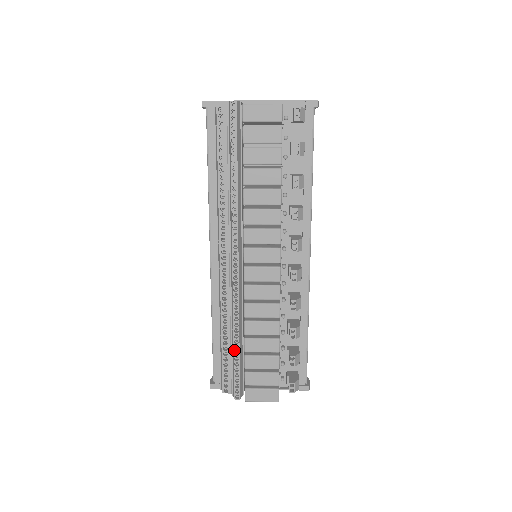
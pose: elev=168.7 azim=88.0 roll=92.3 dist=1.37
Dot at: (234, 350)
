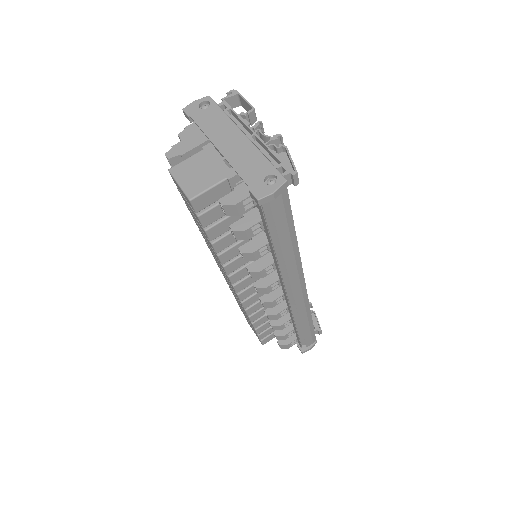
Dot at: occluded
